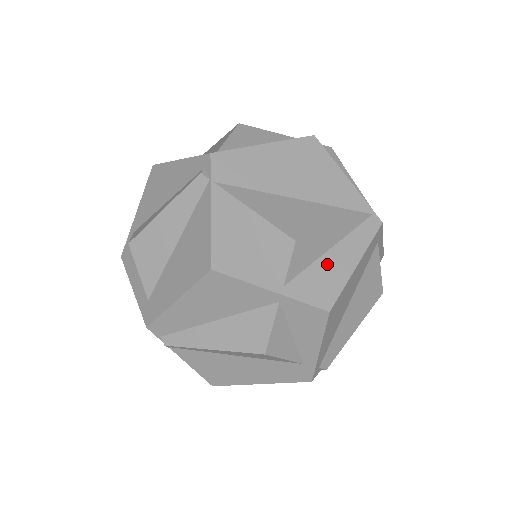
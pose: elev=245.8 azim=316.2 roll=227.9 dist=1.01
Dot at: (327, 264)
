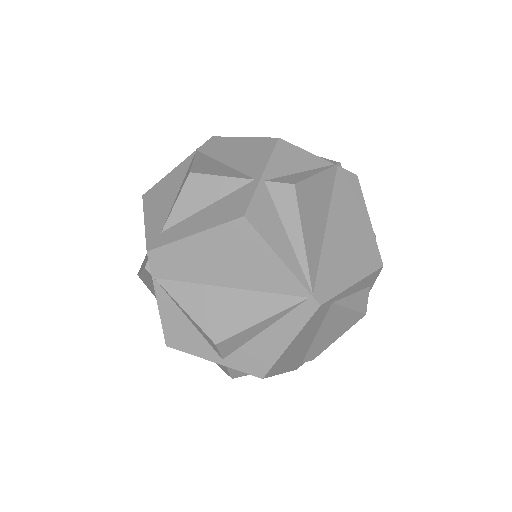
Dot at: (260, 343)
